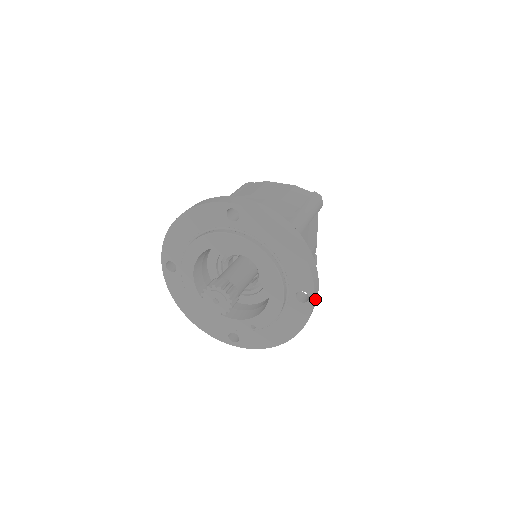
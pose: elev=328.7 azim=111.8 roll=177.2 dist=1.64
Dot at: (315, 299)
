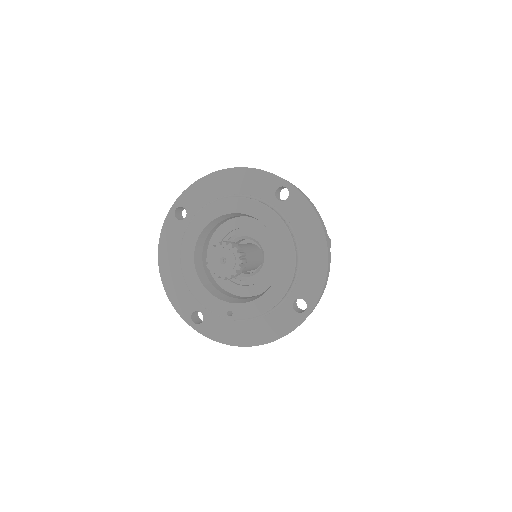
Dot at: occluded
